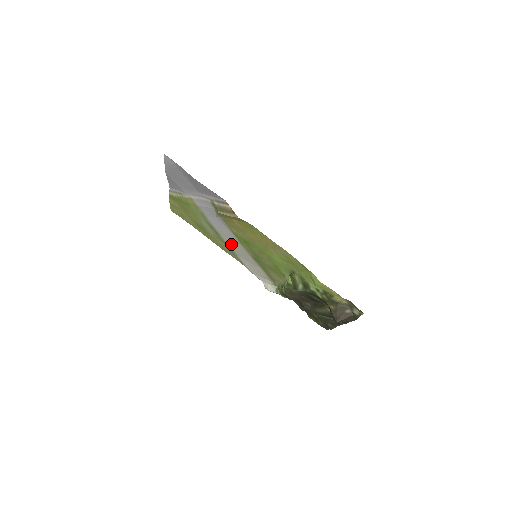
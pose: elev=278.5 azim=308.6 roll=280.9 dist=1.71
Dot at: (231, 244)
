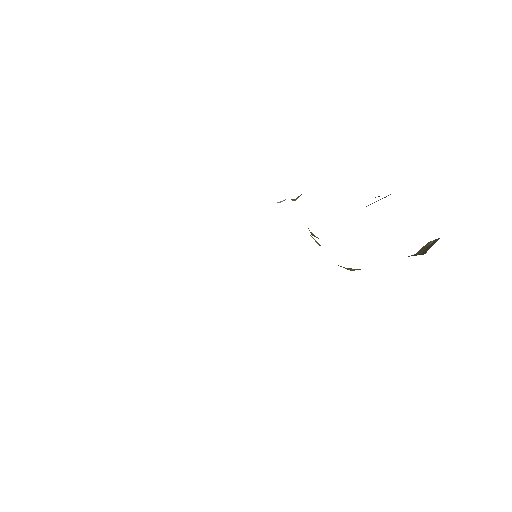
Dot at: occluded
